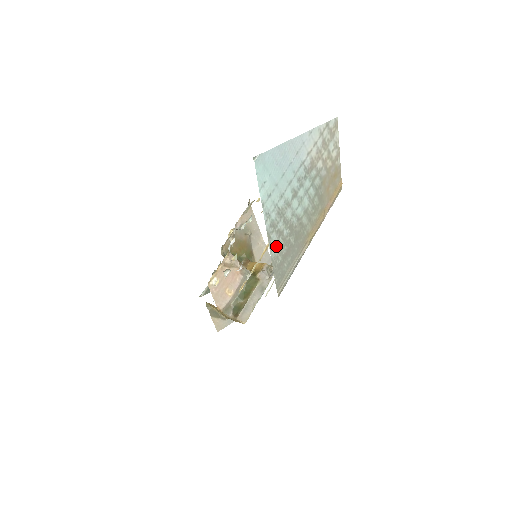
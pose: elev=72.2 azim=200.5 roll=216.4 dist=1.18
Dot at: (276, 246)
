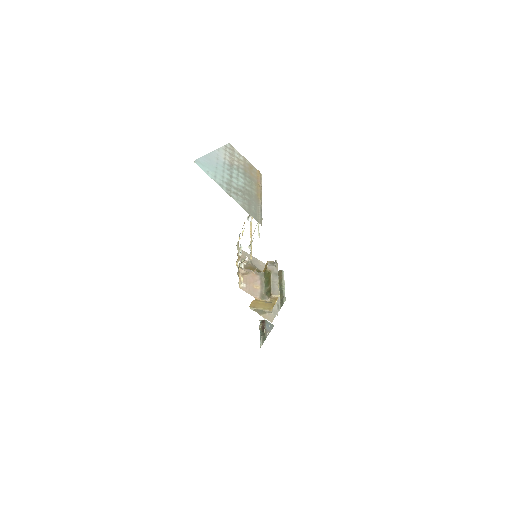
Dot at: (239, 200)
